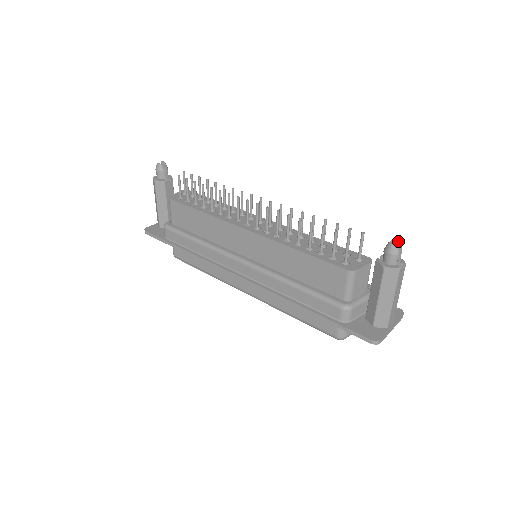
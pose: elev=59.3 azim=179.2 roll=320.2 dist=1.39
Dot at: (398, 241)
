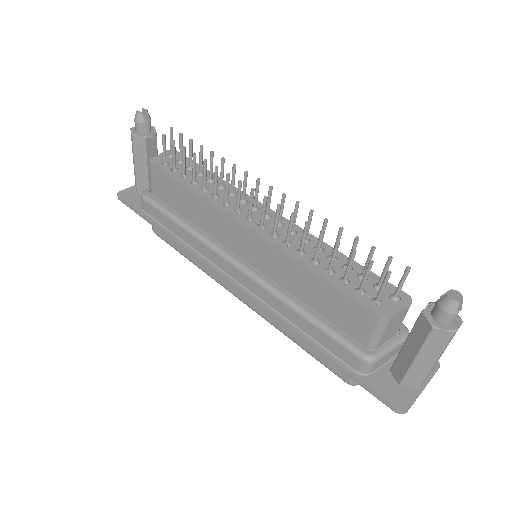
Dot at: (459, 294)
